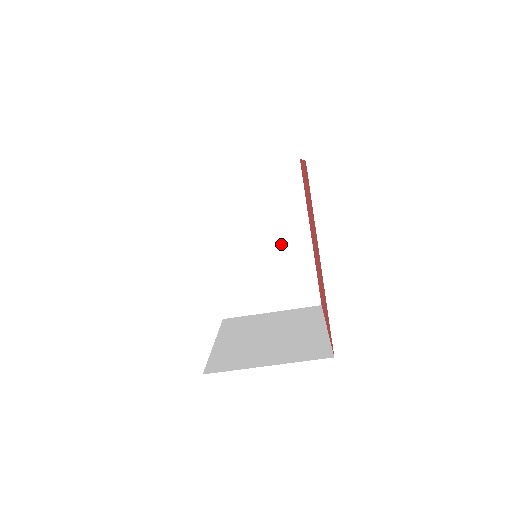
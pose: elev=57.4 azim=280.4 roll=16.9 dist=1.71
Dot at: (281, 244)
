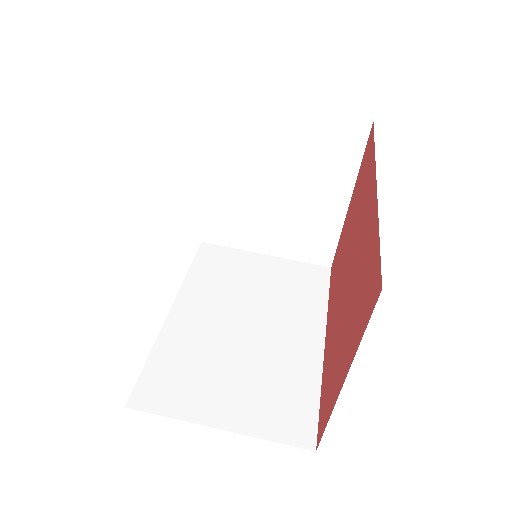
Dot at: (277, 337)
